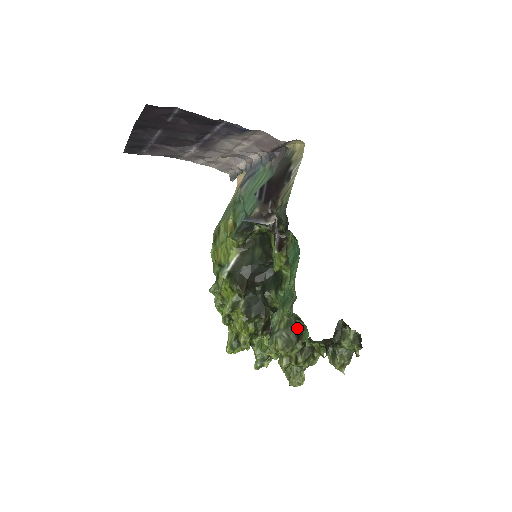
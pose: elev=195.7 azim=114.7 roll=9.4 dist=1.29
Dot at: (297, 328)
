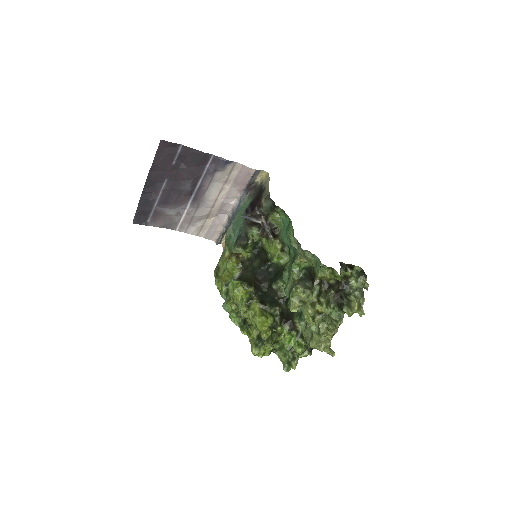
Dot at: (309, 278)
